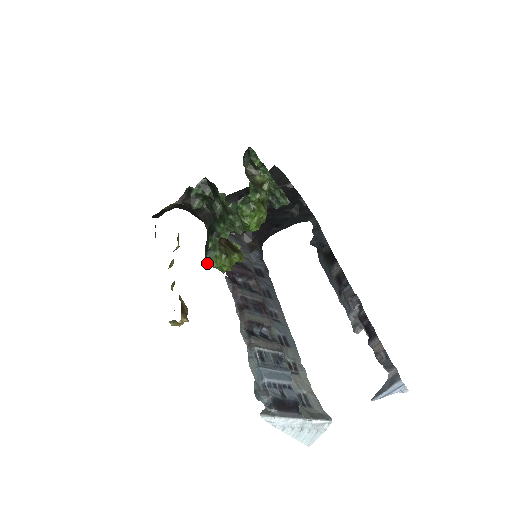
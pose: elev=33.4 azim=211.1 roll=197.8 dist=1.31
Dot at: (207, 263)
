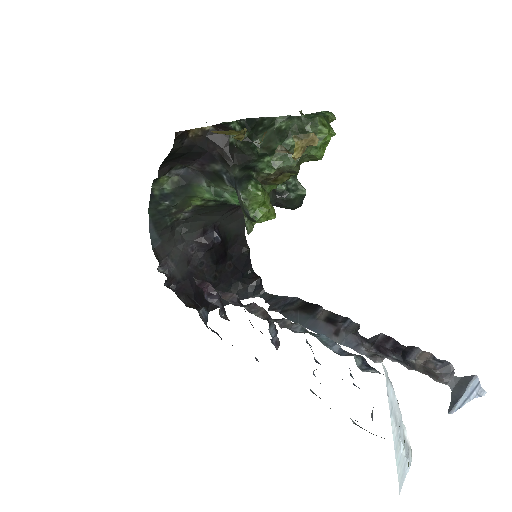
Dot at: (249, 190)
